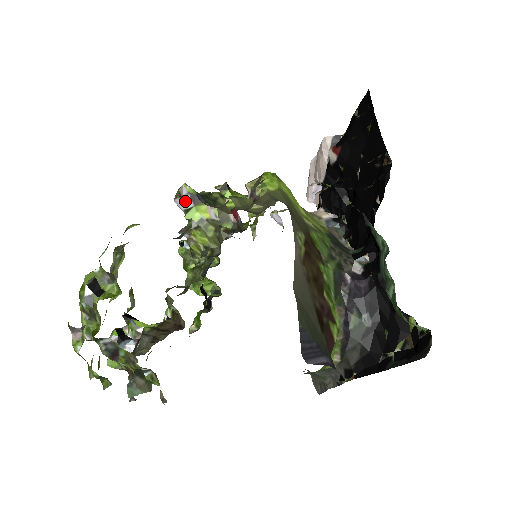
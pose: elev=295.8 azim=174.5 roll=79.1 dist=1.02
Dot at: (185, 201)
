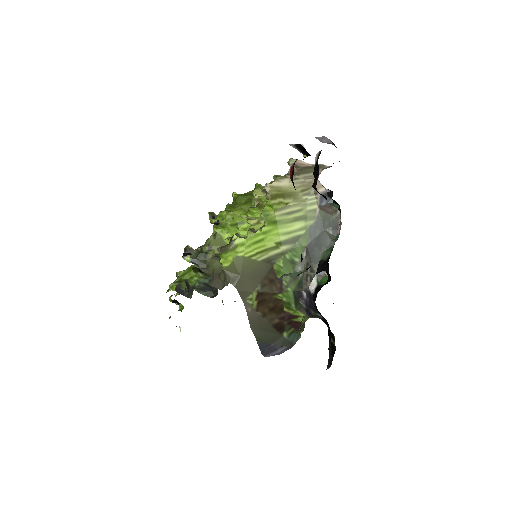
Dot at: occluded
